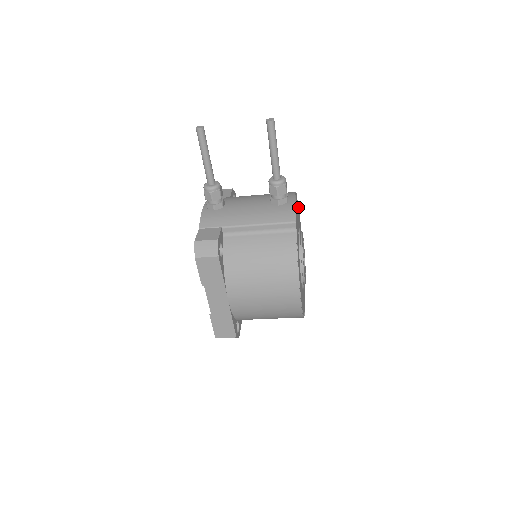
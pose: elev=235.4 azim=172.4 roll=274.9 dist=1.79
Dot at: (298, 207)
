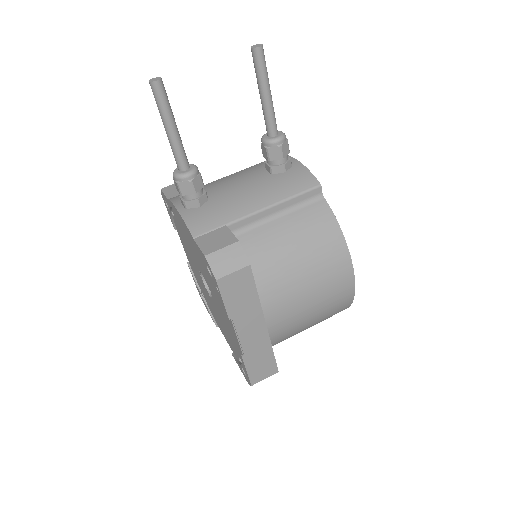
Dot at: occluded
